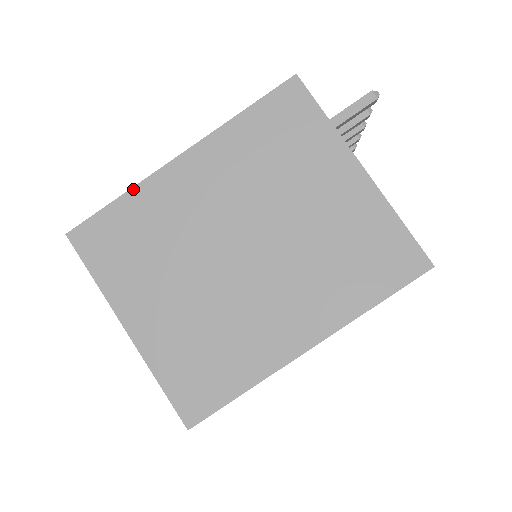
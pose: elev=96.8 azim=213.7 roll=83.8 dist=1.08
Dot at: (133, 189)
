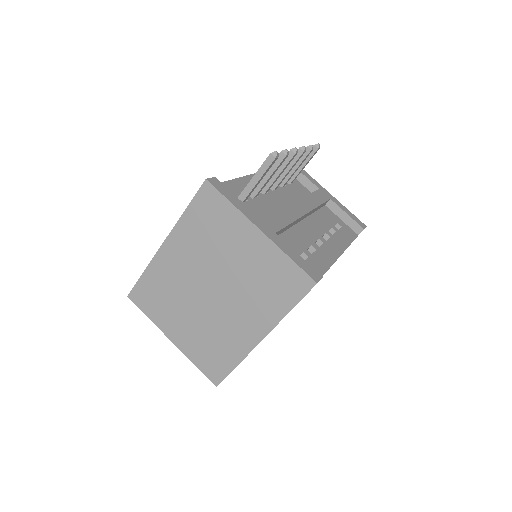
Dot at: (148, 267)
